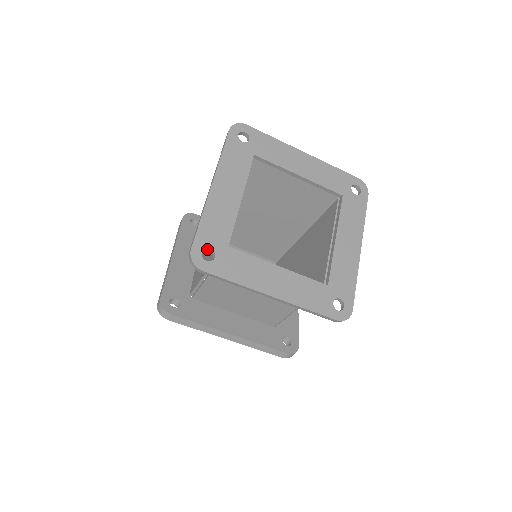
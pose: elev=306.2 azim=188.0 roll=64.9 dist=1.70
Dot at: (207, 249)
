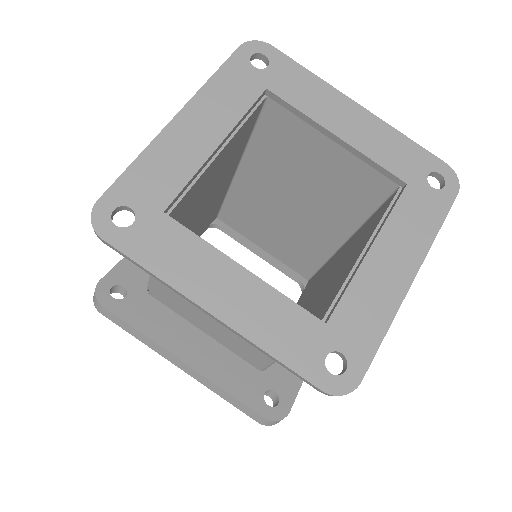
Dot at: (128, 208)
